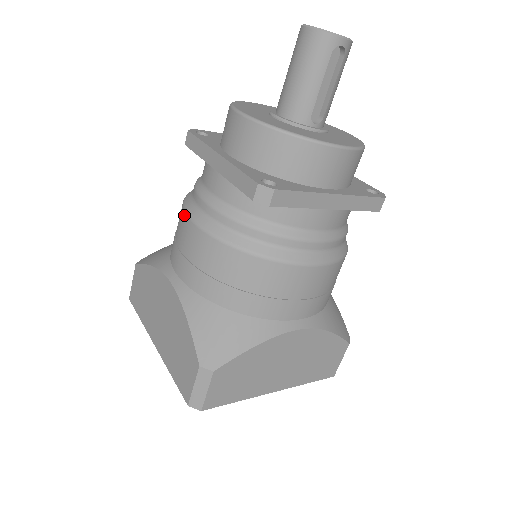
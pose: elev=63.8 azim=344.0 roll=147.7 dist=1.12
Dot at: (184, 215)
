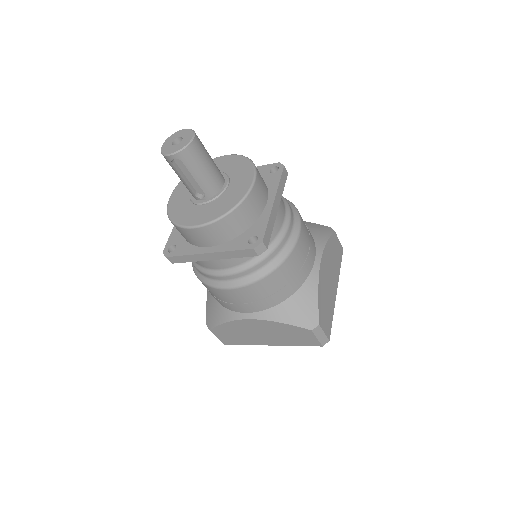
Dot at: occluded
